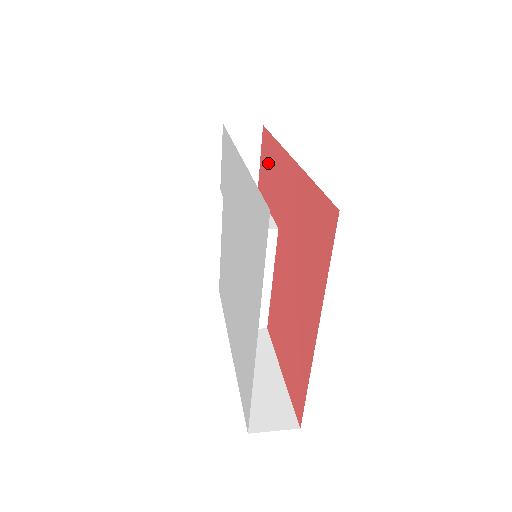
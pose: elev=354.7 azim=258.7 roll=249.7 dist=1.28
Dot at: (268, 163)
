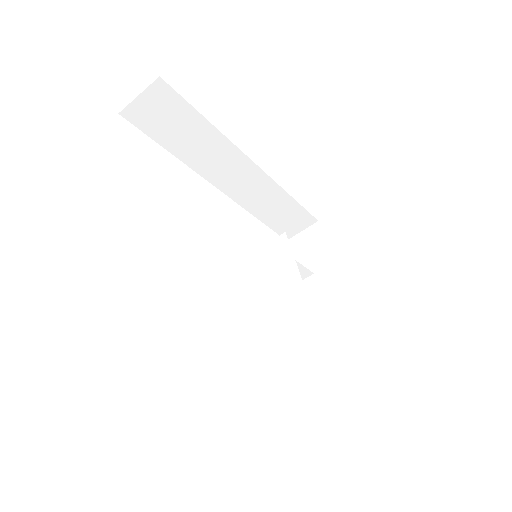
Dot at: occluded
